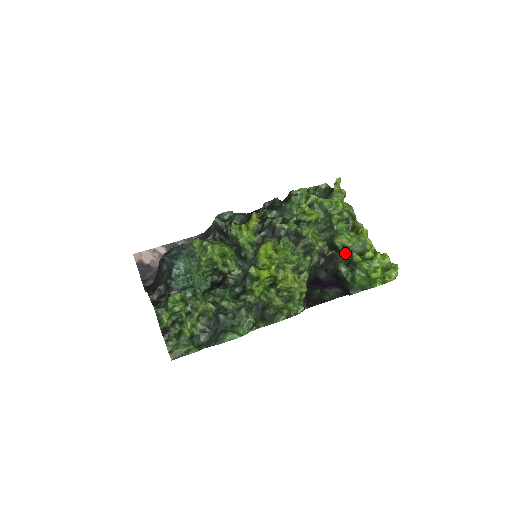
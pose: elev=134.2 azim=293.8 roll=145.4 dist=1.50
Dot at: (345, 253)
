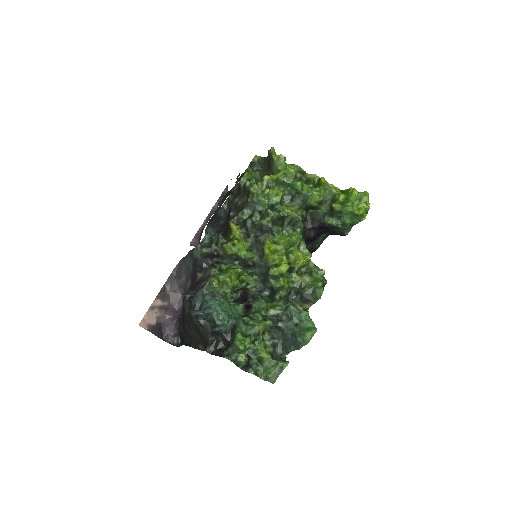
Dot at: (321, 207)
